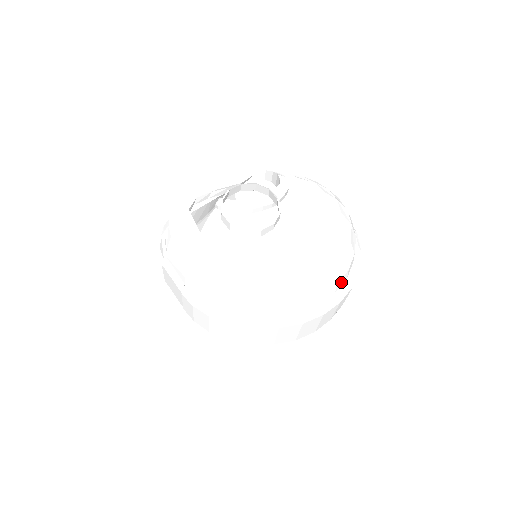
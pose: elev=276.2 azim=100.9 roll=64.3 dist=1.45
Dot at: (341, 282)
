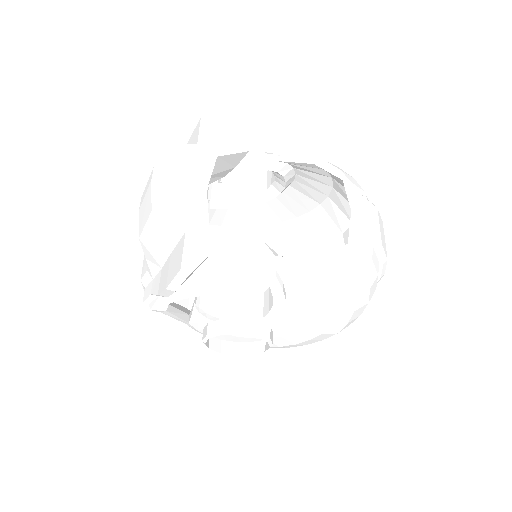
Dot at: occluded
